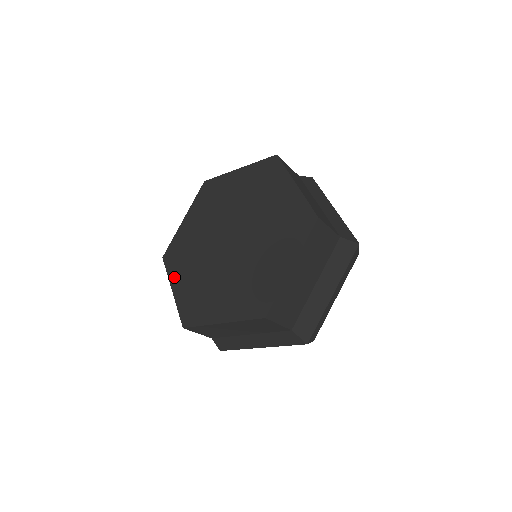
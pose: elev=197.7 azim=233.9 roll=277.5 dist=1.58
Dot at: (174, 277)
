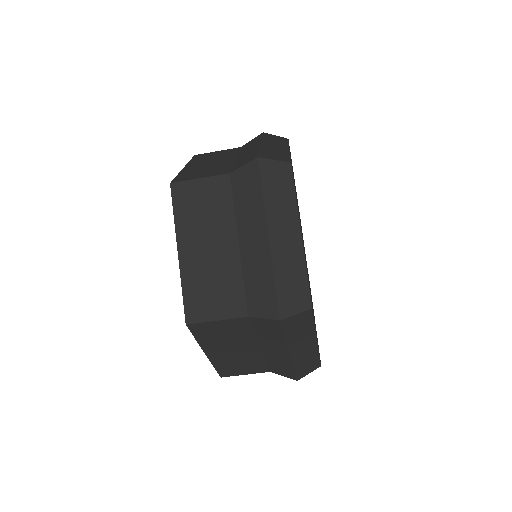
Dot at: occluded
